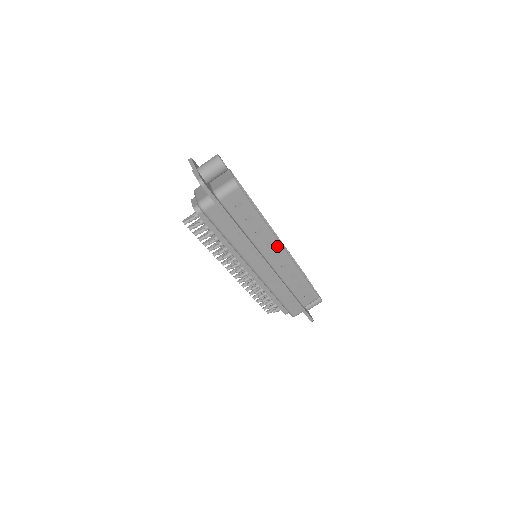
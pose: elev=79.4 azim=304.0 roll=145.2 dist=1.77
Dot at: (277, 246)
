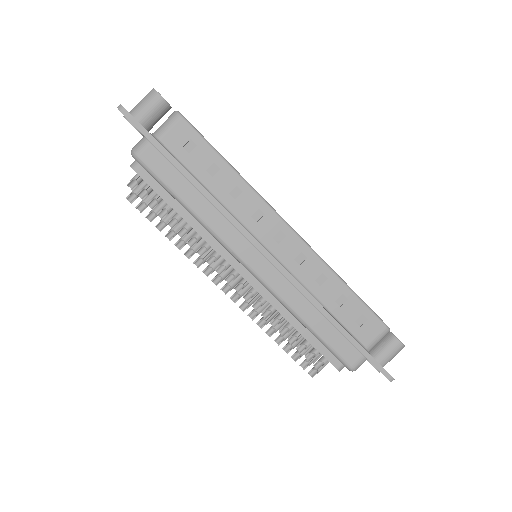
Dot at: (274, 220)
